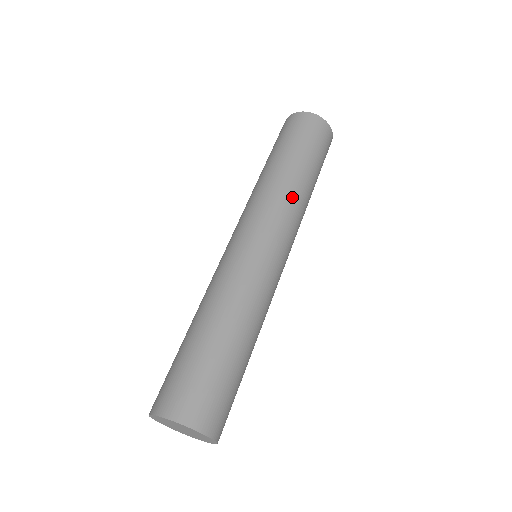
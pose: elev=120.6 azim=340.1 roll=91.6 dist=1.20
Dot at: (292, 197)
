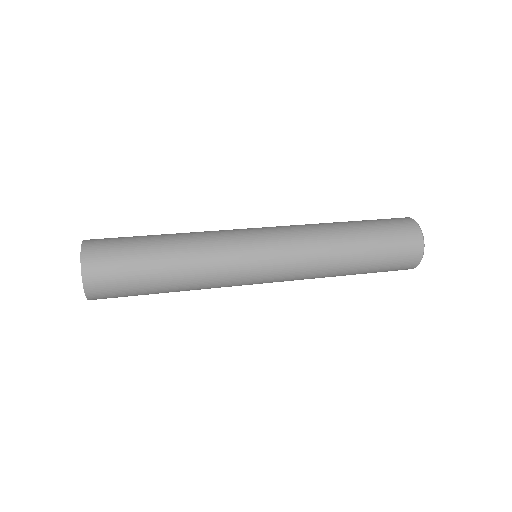
Dot at: (320, 246)
